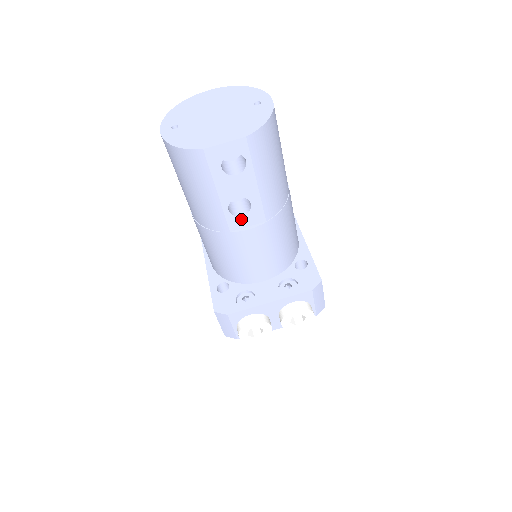
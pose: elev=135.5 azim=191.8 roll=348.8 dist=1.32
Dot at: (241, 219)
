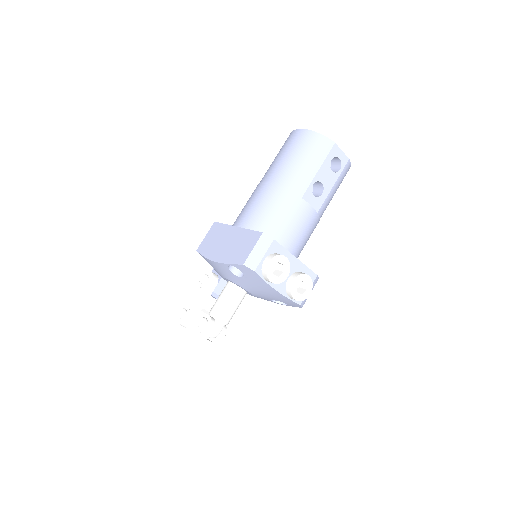
Dot at: (312, 197)
